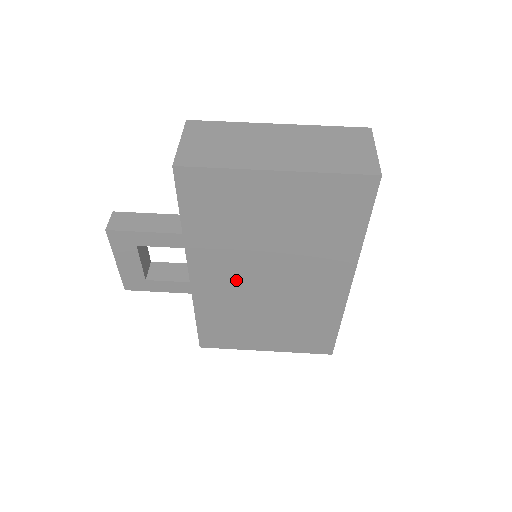
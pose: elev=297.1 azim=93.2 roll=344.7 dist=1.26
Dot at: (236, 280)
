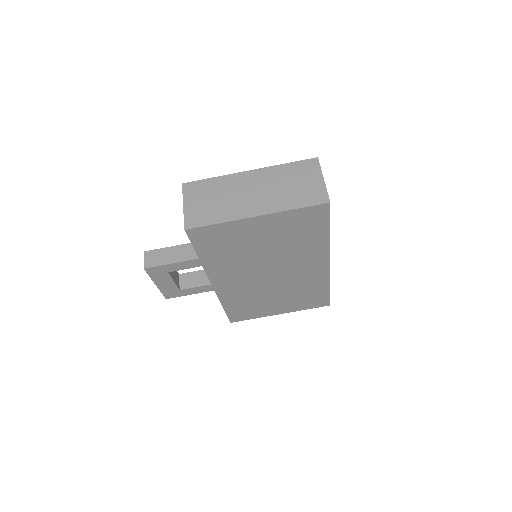
Dot at: (246, 279)
